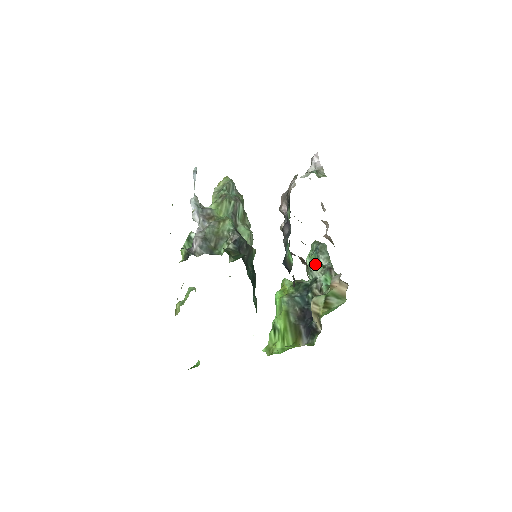
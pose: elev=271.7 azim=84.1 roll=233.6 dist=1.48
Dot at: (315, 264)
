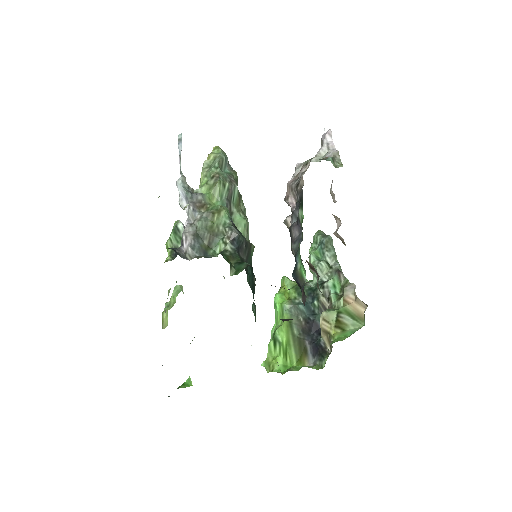
Dot at: (321, 264)
